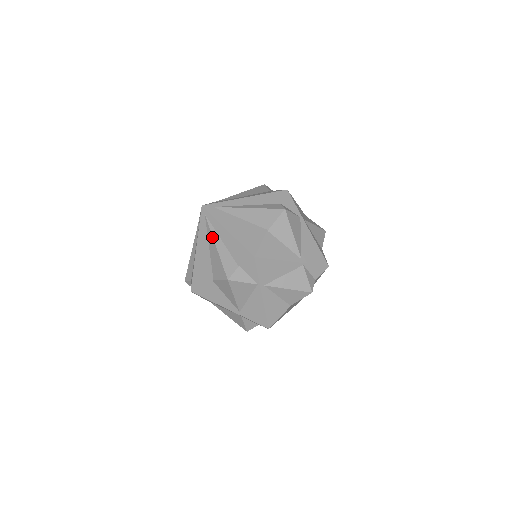
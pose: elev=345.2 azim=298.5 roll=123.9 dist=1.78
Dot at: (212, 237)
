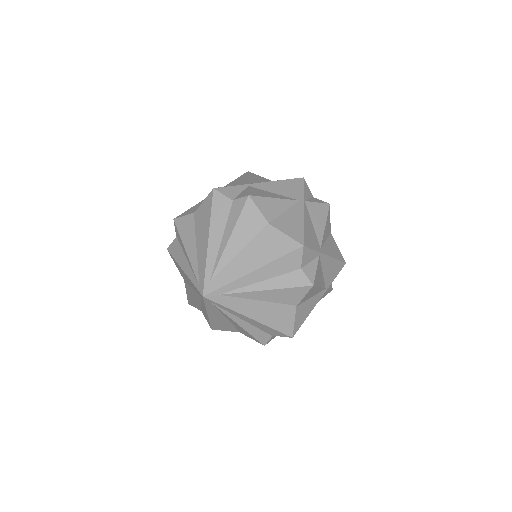
Dot at: (231, 320)
